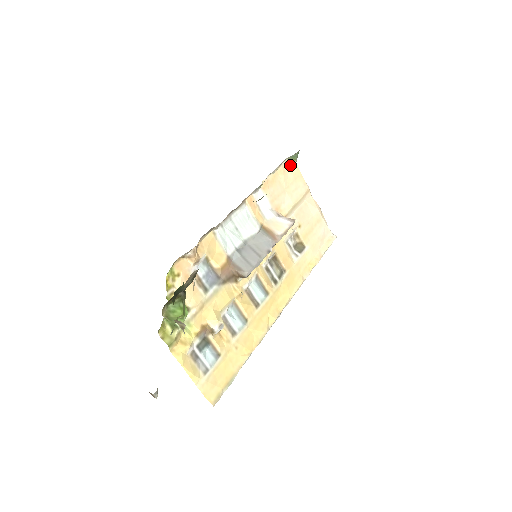
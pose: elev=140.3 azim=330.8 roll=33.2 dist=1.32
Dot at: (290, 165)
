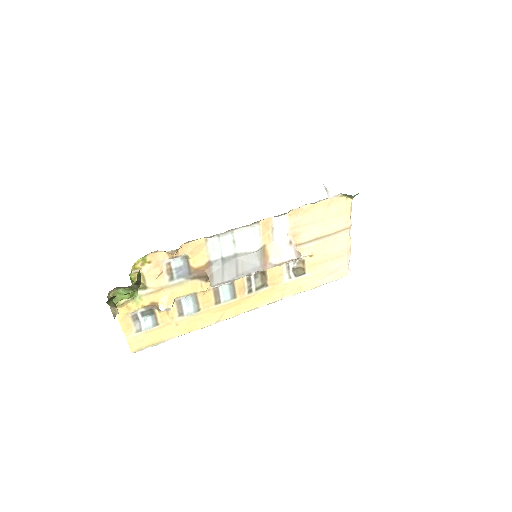
Dot at: (342, 199)
